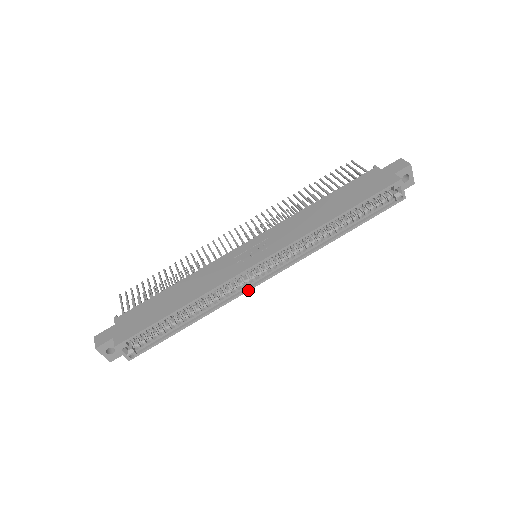
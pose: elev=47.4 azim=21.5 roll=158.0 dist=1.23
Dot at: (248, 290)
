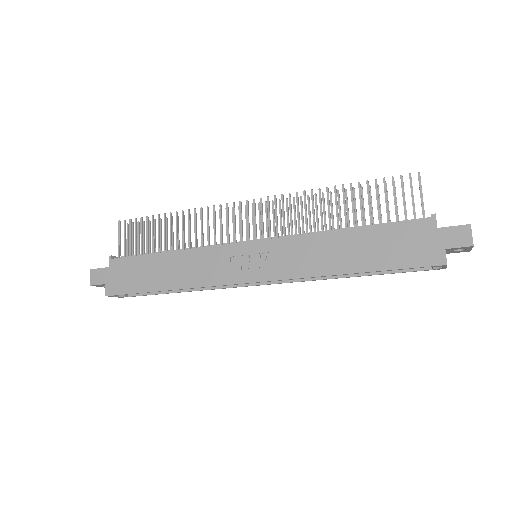
Dot at: occluded
